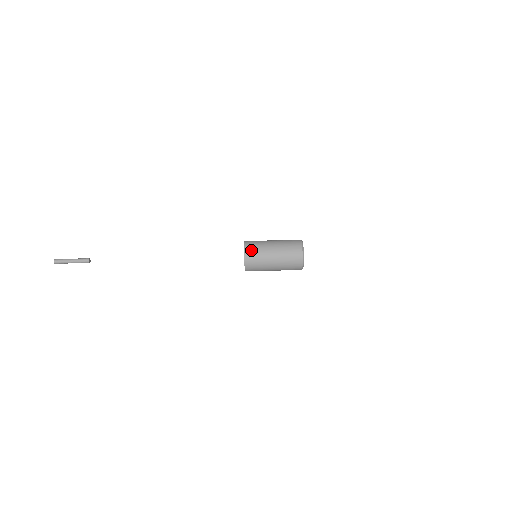
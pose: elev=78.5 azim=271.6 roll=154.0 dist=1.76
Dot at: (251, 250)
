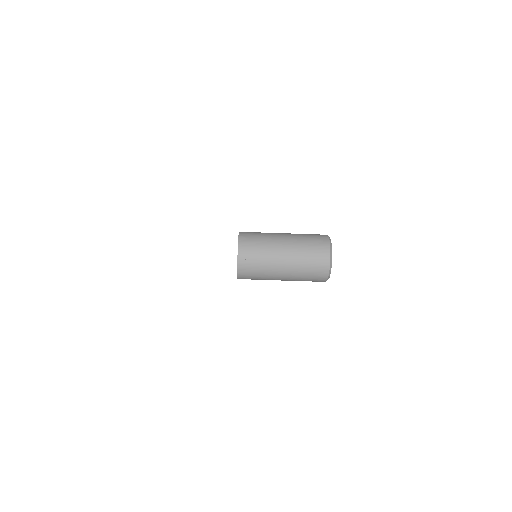
Dot at: (249, 234)
